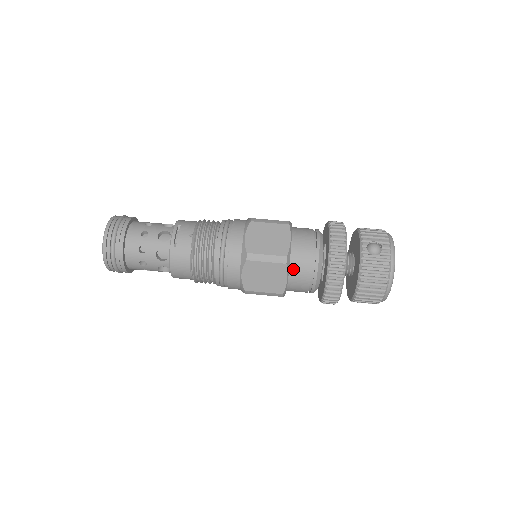
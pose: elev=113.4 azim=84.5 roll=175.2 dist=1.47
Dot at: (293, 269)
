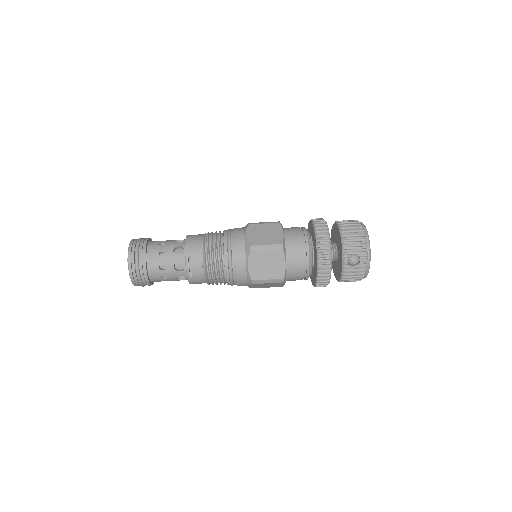
Dot at: (289, 278)
